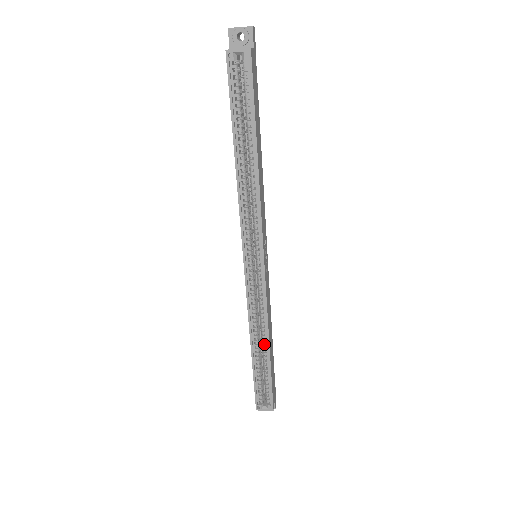
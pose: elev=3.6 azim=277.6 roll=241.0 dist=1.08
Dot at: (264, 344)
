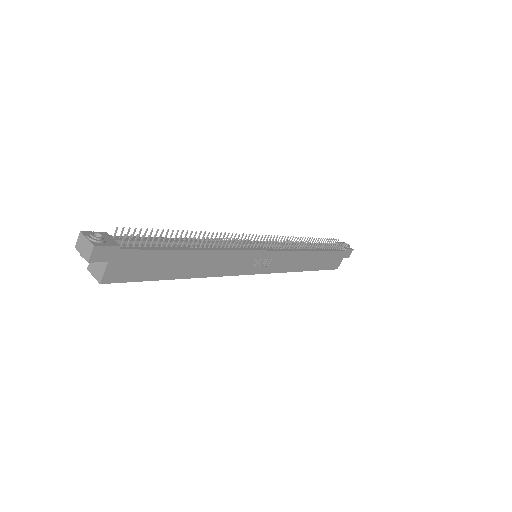
Dot at: occluded
